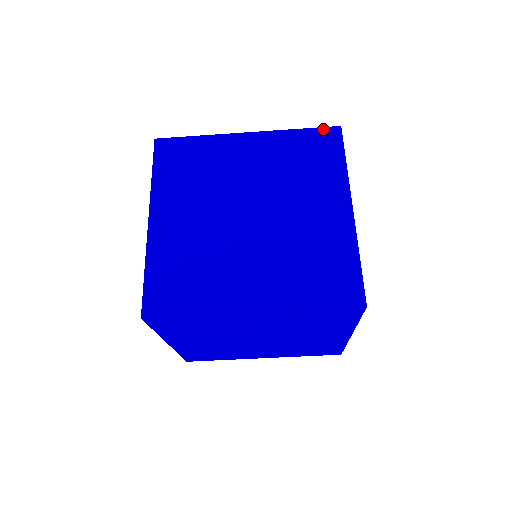
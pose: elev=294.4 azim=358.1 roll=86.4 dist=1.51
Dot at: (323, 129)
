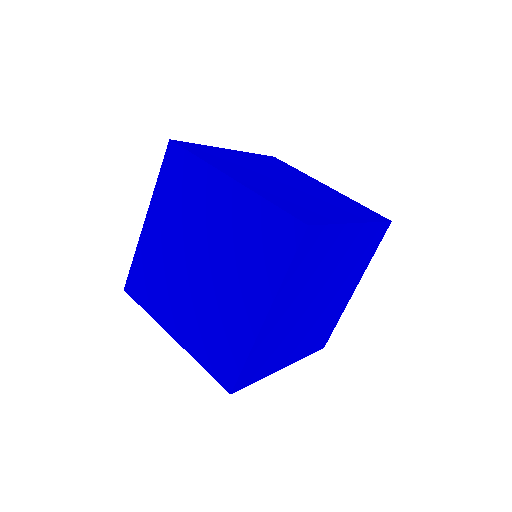
Dot at: (166, 157)
